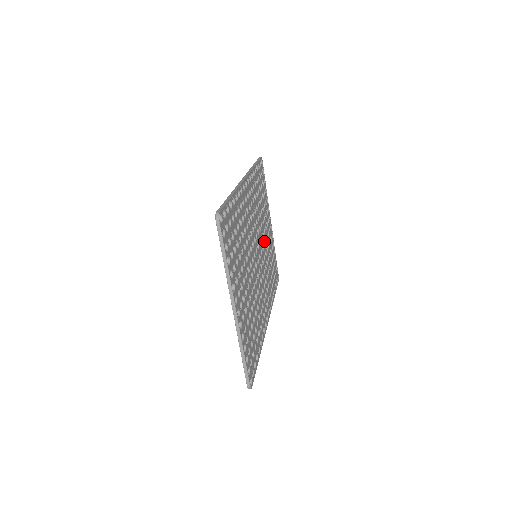
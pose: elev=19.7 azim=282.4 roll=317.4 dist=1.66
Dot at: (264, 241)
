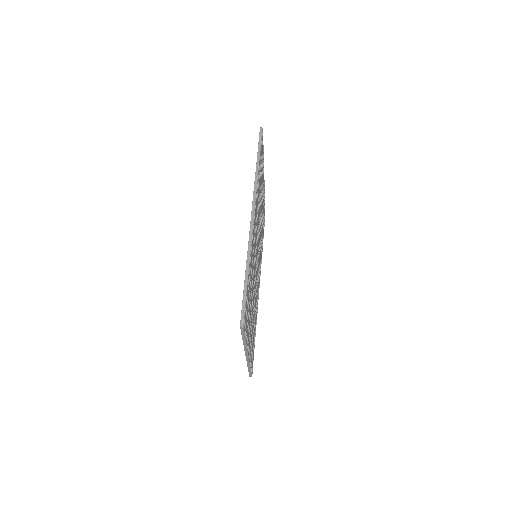
Dot at: (260, 220)
